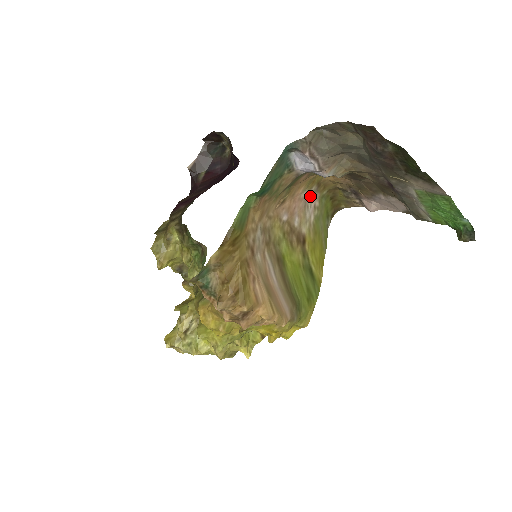
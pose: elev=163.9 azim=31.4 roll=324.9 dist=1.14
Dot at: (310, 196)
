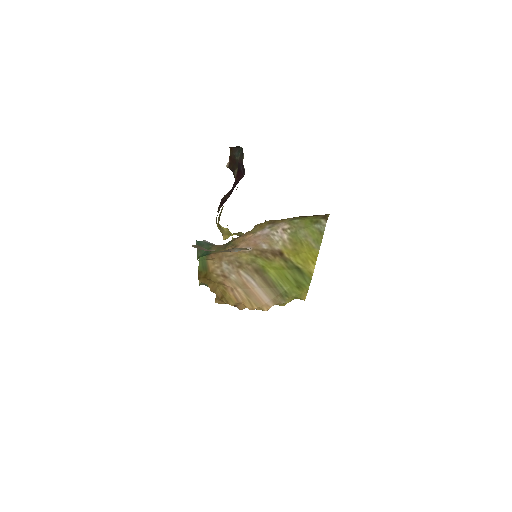
Dot at: (270, 229)
